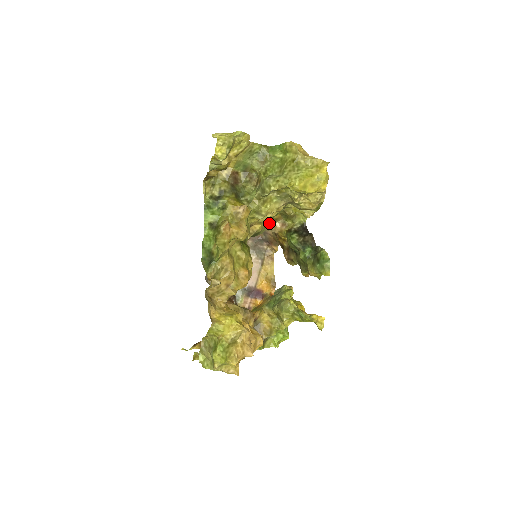
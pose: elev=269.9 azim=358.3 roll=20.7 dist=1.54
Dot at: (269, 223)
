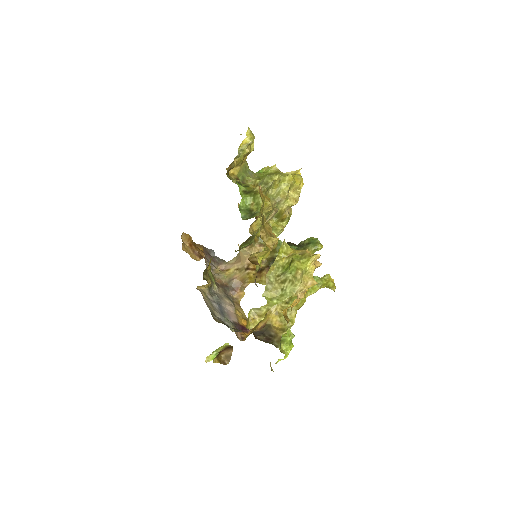
Dot at: occluded
